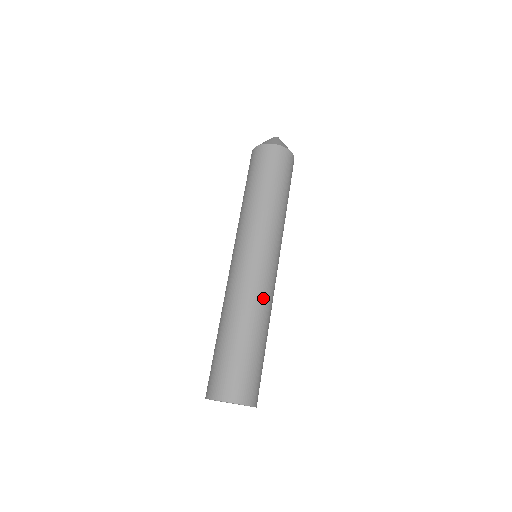
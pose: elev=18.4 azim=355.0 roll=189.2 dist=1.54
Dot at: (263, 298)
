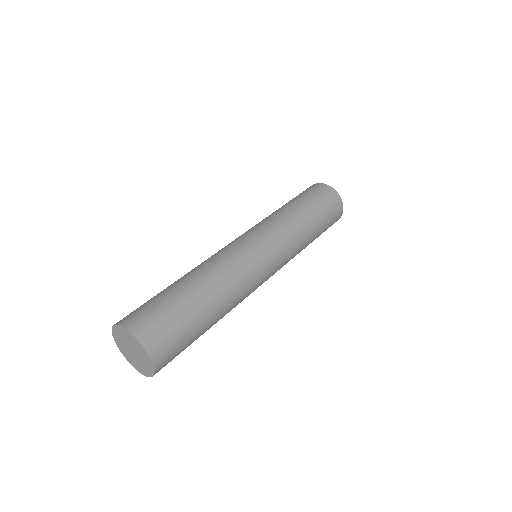
Dot at: (243, 294)
